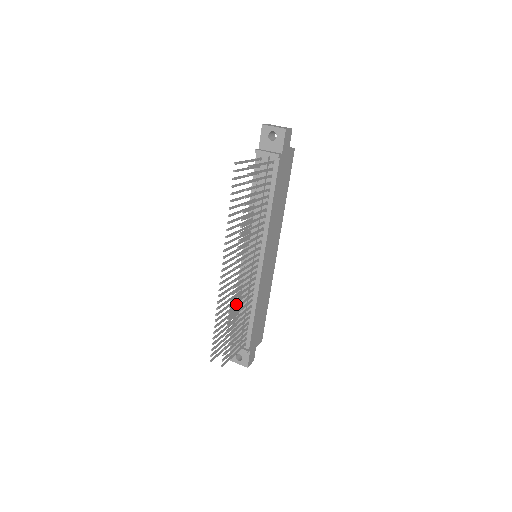
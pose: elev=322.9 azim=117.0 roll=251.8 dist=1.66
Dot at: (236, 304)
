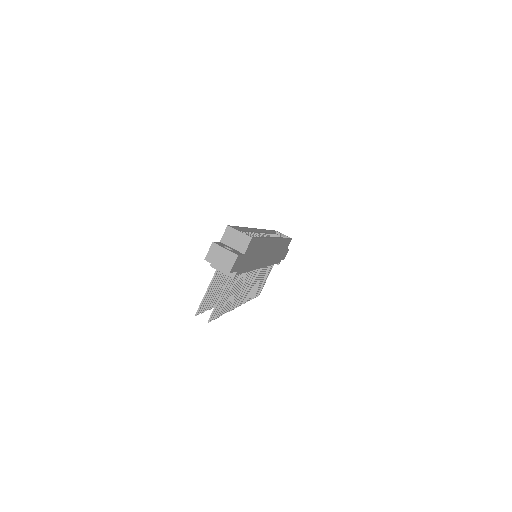
Dot at: occluded
